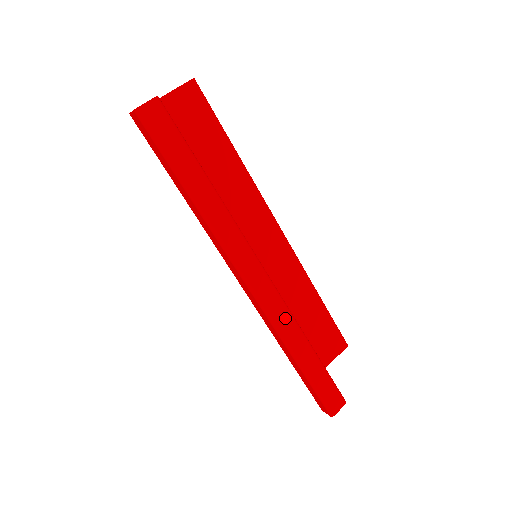
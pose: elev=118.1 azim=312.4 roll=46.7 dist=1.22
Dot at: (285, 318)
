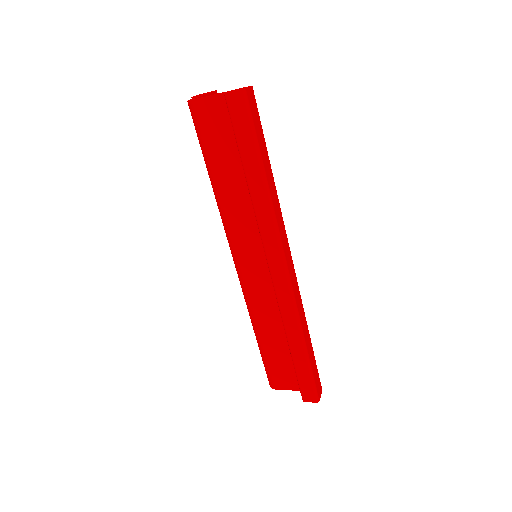
Dot at: (300, 304)
